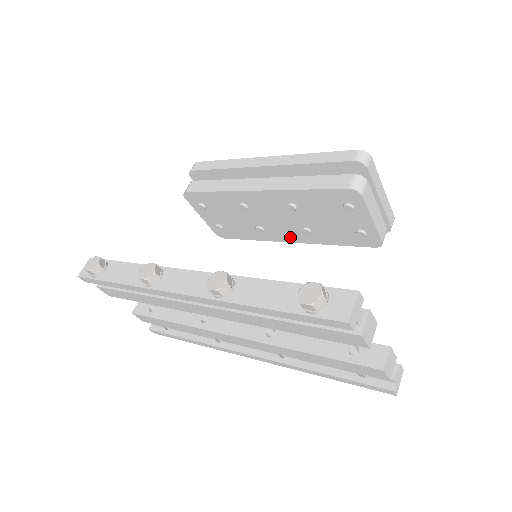
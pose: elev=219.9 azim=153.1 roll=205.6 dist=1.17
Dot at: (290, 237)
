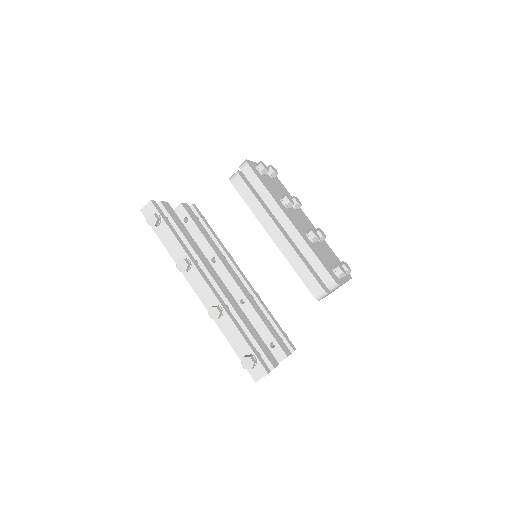
Dot at: occluded
